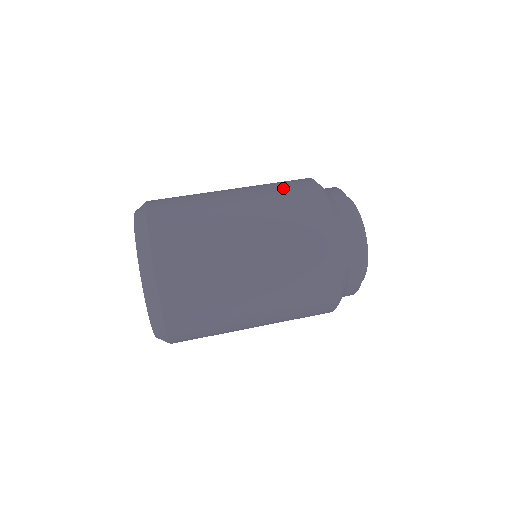
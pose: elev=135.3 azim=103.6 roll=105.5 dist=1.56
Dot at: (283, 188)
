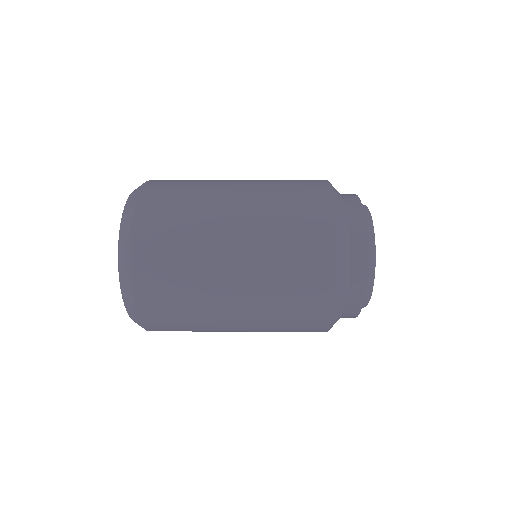
Dot at: occluded
